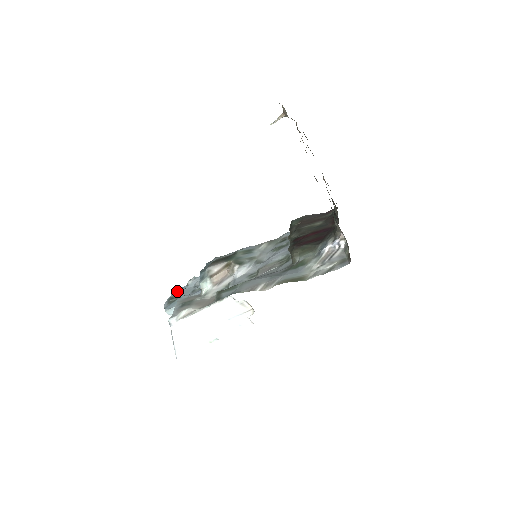
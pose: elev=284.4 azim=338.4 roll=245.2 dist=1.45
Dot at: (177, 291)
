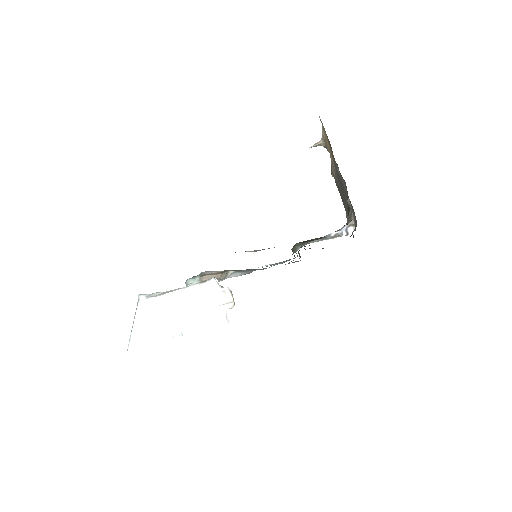
Dot at: occluded
